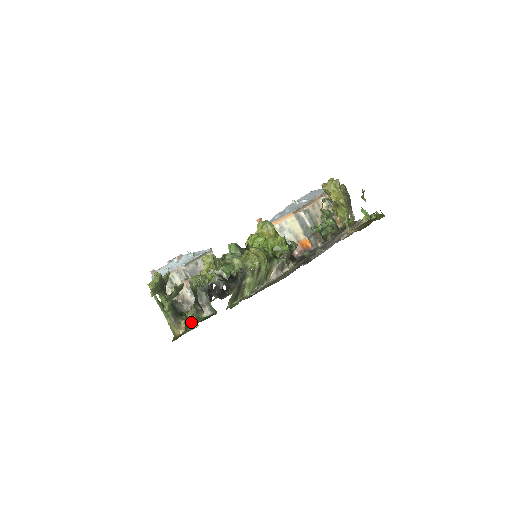
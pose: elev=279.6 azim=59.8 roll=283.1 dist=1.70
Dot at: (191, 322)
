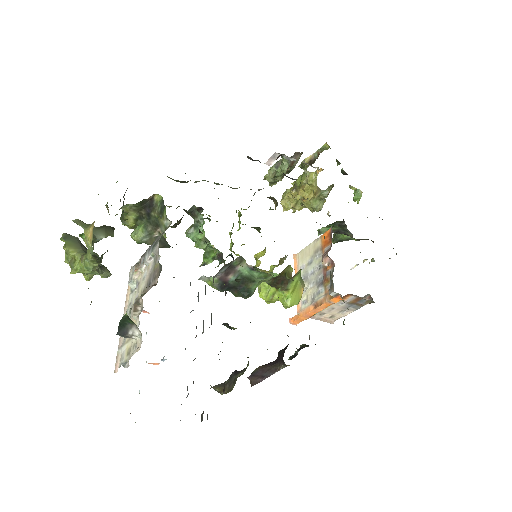
Dot at: occluded
